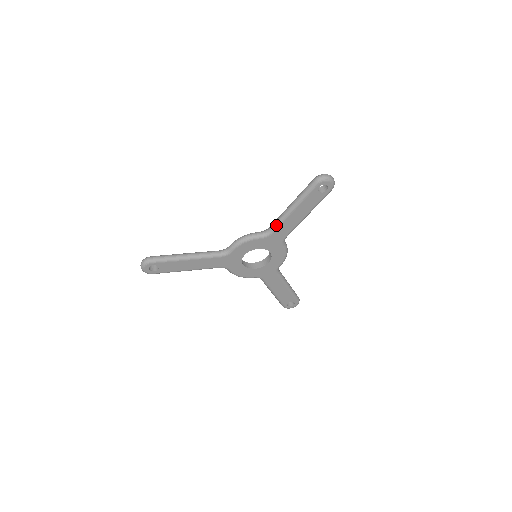
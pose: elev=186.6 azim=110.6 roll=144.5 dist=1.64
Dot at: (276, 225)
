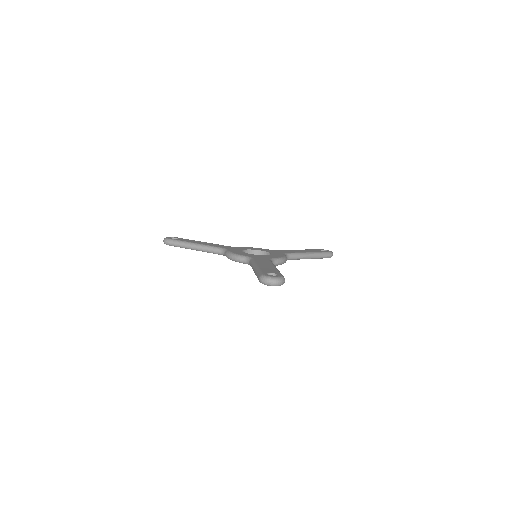
Dot at: occluded
